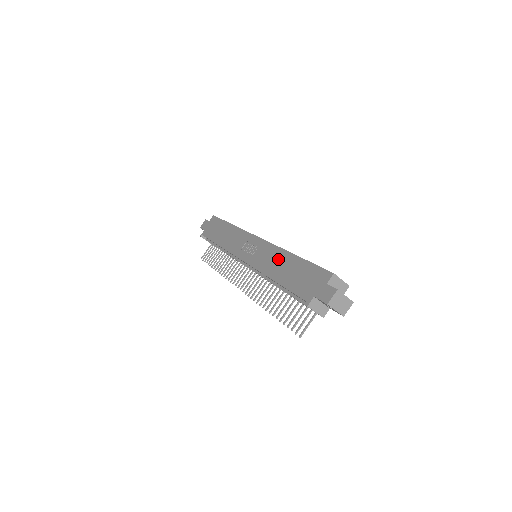
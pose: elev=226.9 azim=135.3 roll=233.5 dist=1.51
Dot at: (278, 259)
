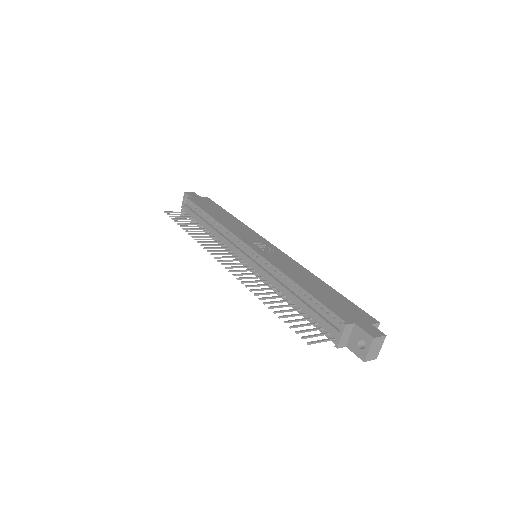
Dot at: (303, 273)
